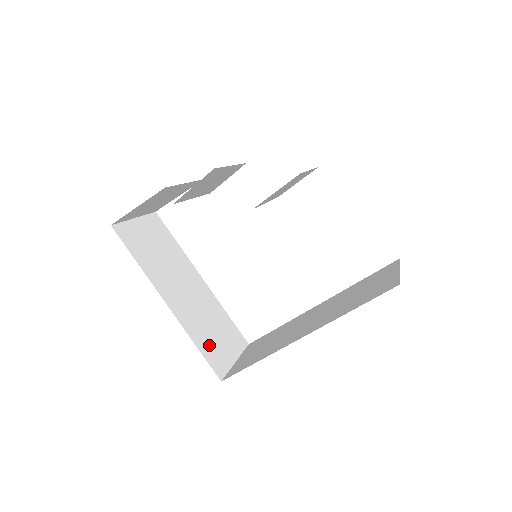
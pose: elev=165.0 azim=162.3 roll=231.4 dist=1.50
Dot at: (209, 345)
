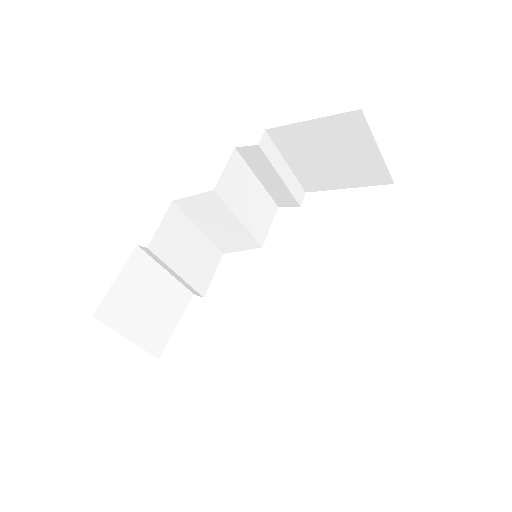
Dot at: occluded
